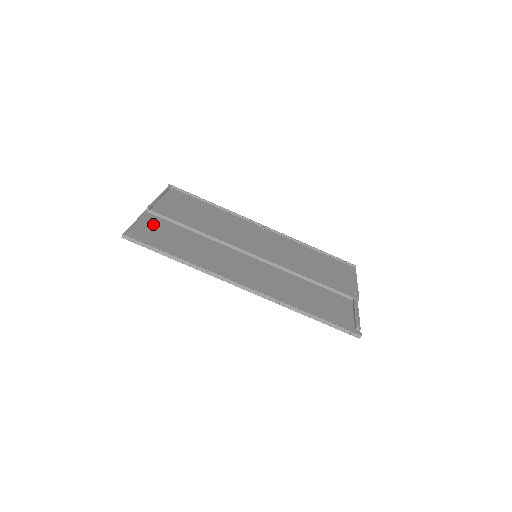
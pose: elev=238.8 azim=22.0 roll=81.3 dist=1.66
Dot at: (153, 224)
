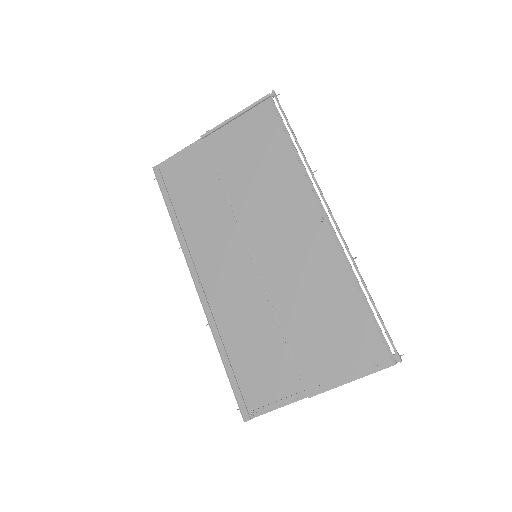
Dot at: (193, 160)
